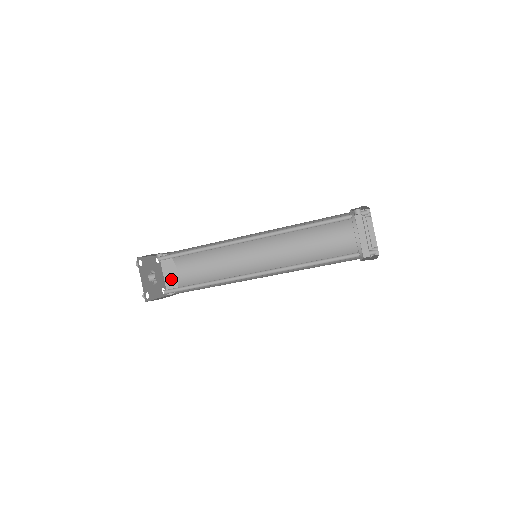
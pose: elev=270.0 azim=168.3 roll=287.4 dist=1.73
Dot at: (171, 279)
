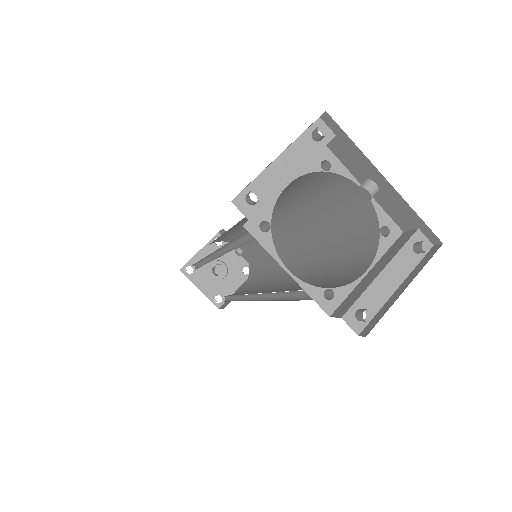
Dot at: occluded
